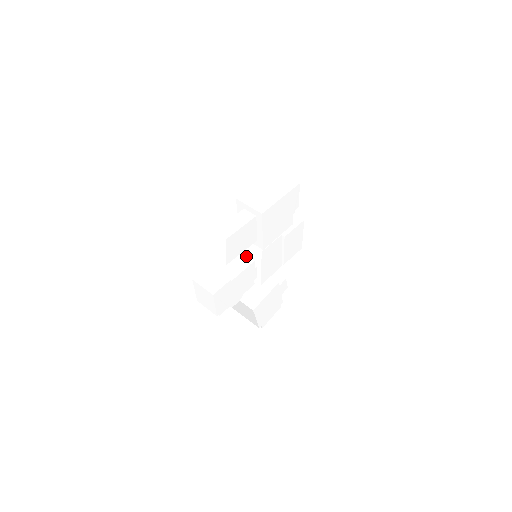
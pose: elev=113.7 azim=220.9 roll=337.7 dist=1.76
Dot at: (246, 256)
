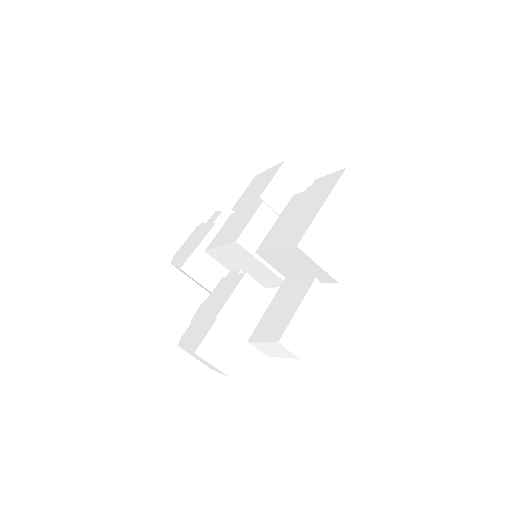
Dot at: (266, 291)
